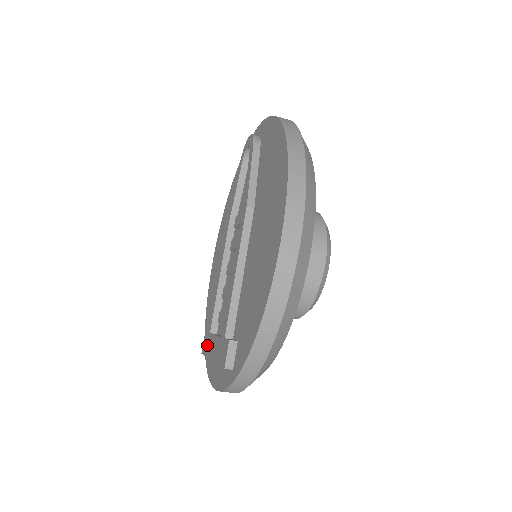
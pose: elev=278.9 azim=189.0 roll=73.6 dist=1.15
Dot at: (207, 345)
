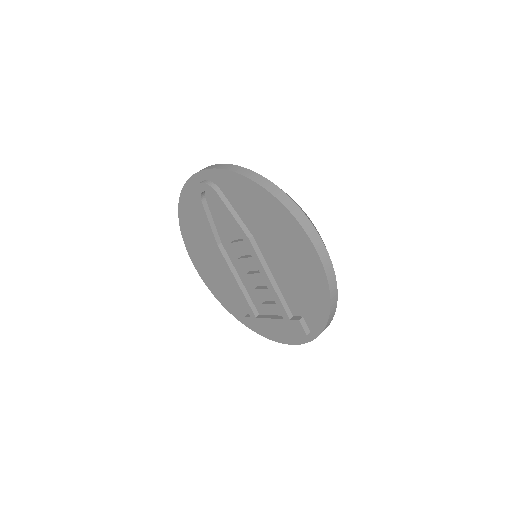
Dot at: (259, 325)
